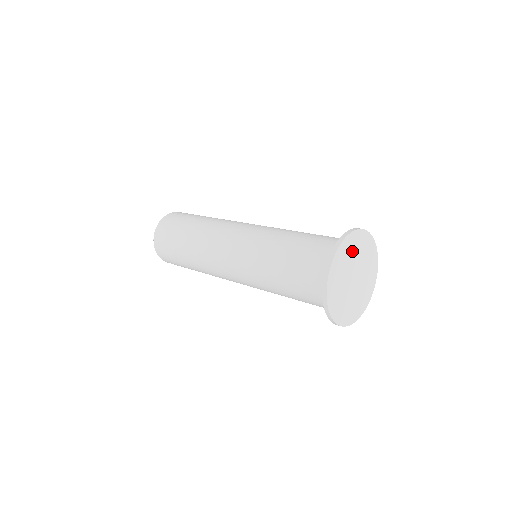
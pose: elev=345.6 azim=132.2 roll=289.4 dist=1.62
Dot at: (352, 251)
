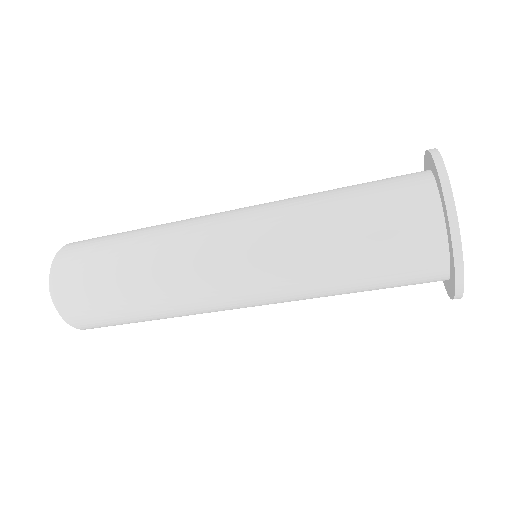
Dot at: occluded
